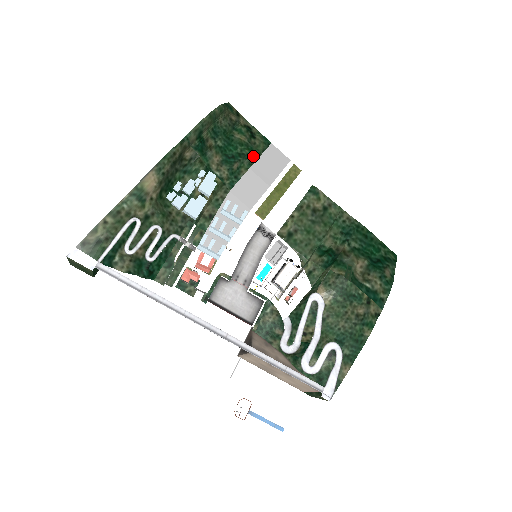
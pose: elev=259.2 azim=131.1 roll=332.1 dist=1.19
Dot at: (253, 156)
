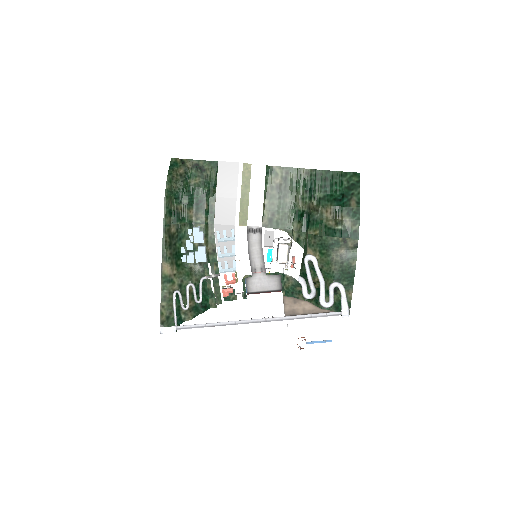
Dot at: (212, 188)
